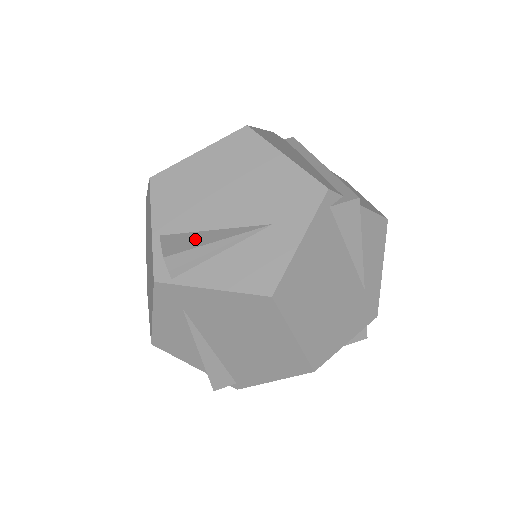
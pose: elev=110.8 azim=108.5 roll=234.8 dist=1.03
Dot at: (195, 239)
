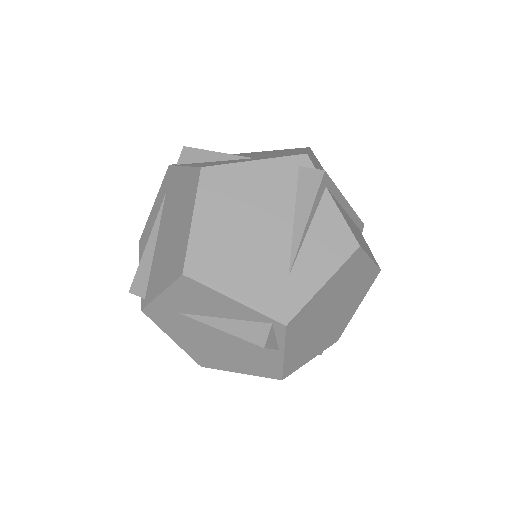
Dot at: occluded
